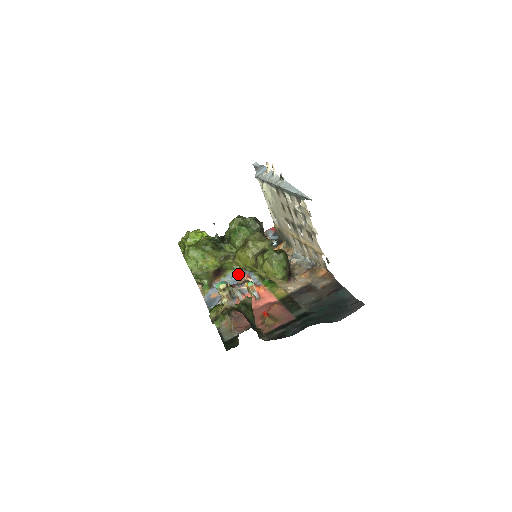
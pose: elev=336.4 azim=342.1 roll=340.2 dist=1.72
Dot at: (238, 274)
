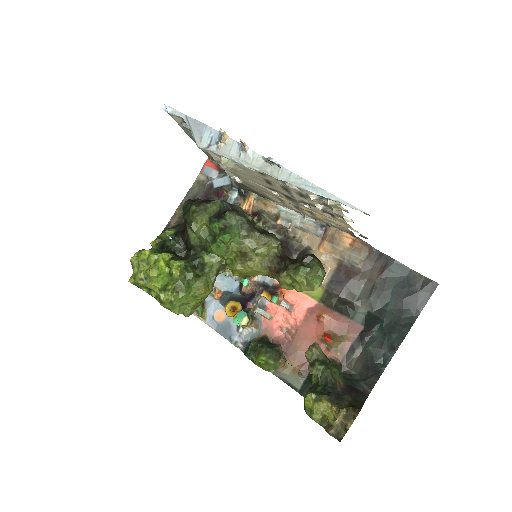
Dot at: (235, 279)
